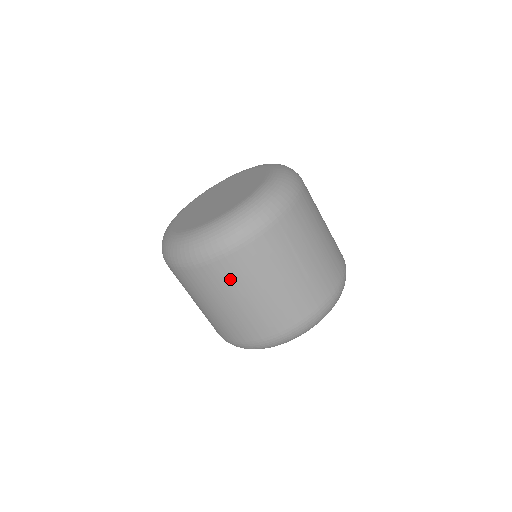
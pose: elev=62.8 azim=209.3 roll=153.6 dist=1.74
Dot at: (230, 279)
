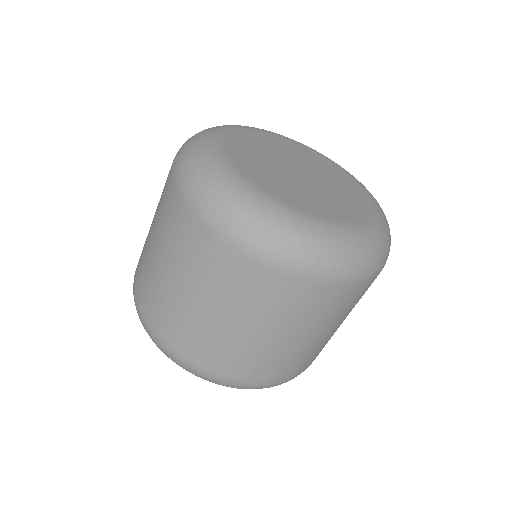
Dot at: (358, 300)
